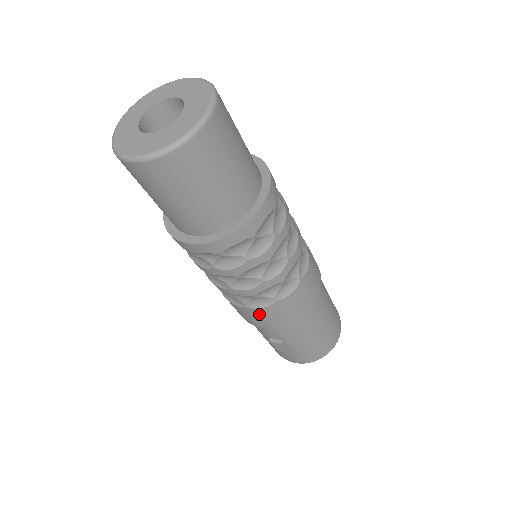
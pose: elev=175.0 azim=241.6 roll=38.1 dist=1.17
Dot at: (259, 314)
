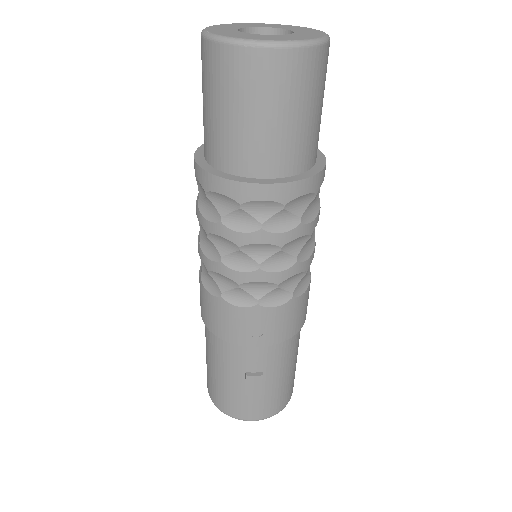
Dot at: (266, 318)
